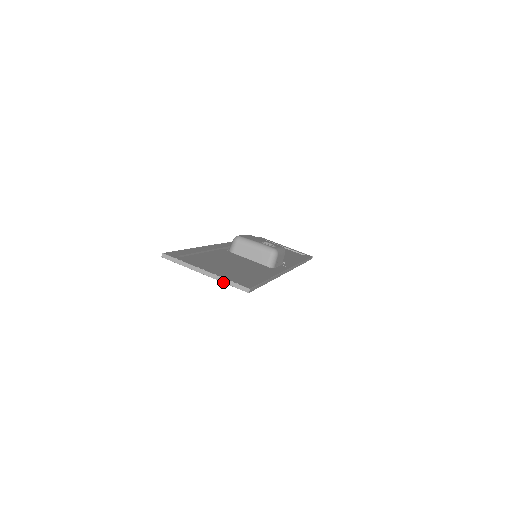
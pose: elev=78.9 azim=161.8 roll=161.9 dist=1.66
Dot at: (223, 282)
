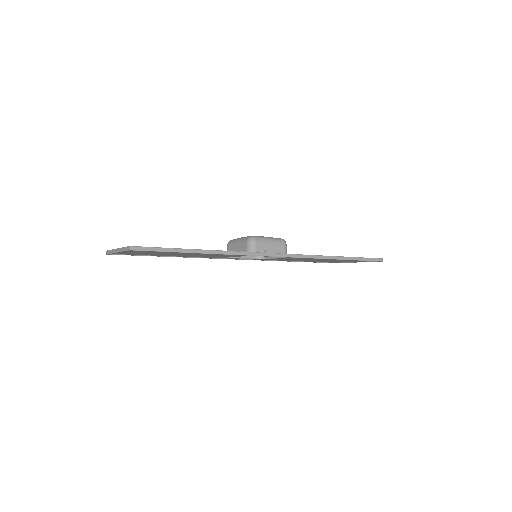
Dot at: (122, 251)
